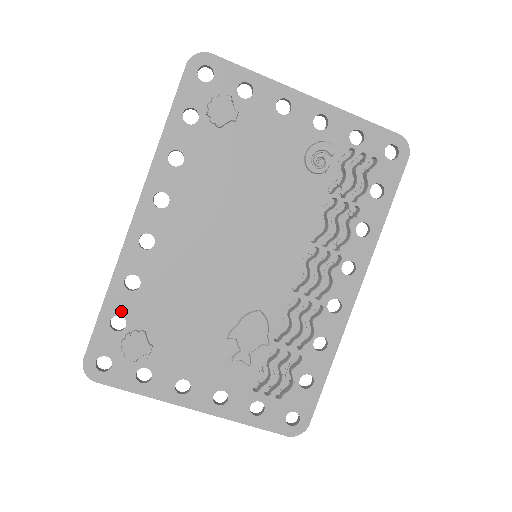
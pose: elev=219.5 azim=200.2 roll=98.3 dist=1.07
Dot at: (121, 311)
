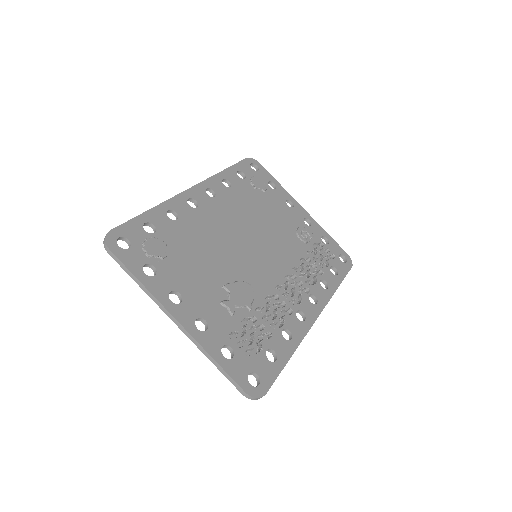
Dot at: (156, 223)
